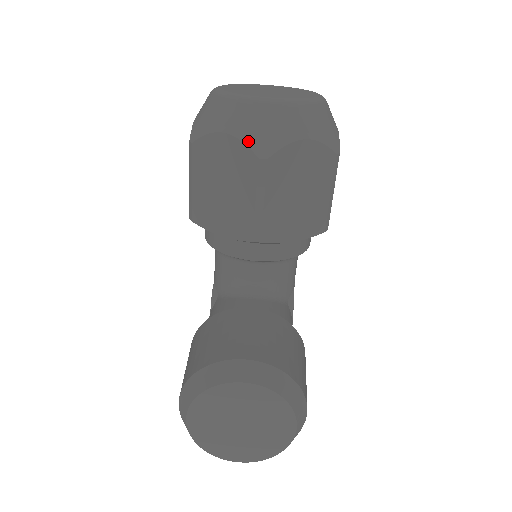
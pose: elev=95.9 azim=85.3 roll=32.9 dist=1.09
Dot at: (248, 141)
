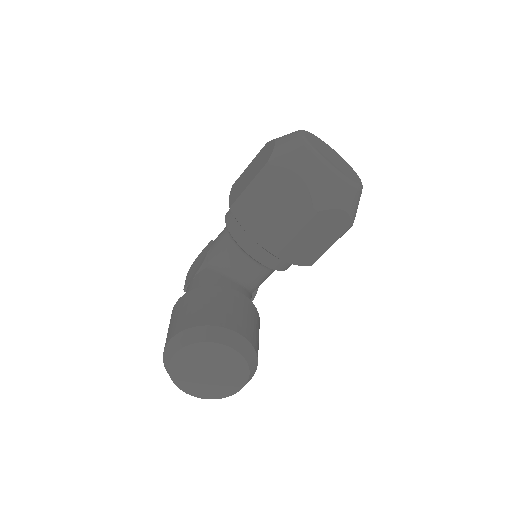
Dot at: (313, 193)
